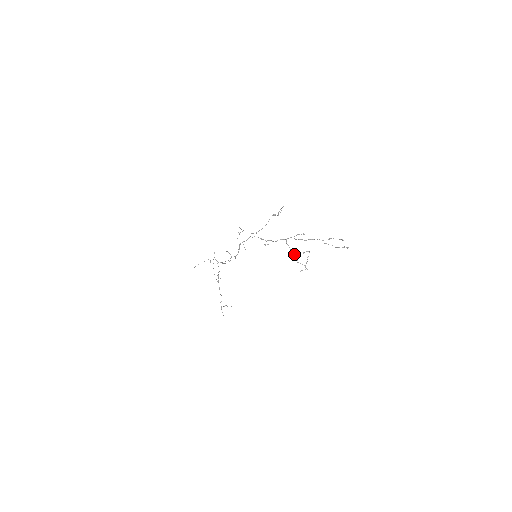
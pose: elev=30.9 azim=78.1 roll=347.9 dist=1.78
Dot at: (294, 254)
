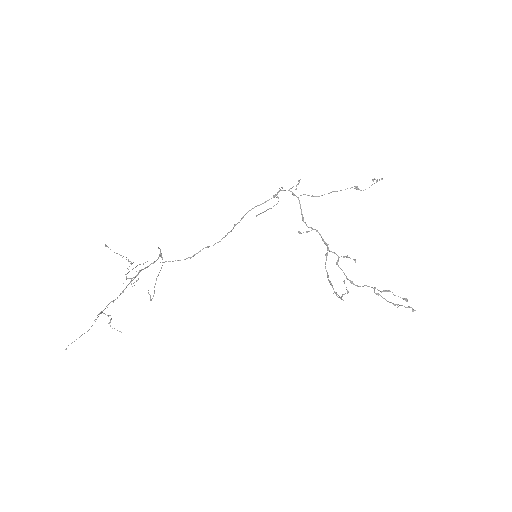
Dot at: (327, 276)
